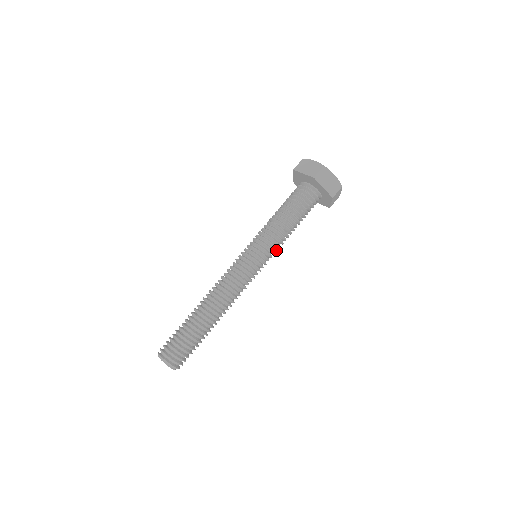
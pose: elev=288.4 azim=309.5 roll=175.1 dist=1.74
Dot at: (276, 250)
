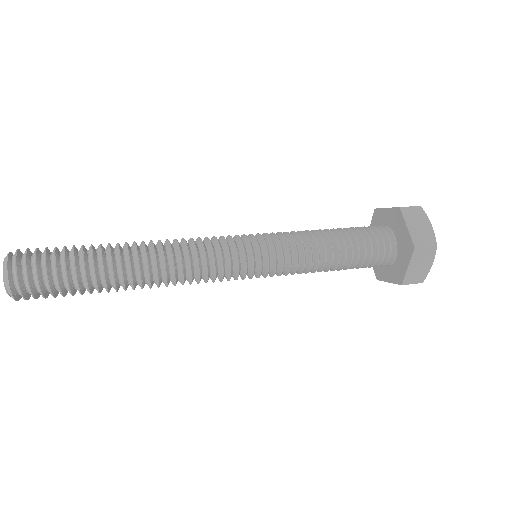
Dot at: (284, 273)
